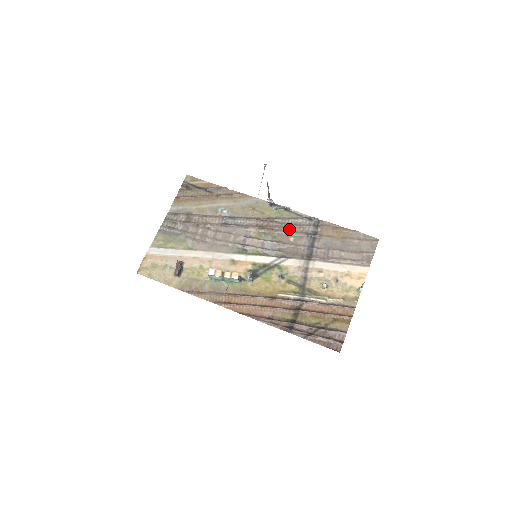
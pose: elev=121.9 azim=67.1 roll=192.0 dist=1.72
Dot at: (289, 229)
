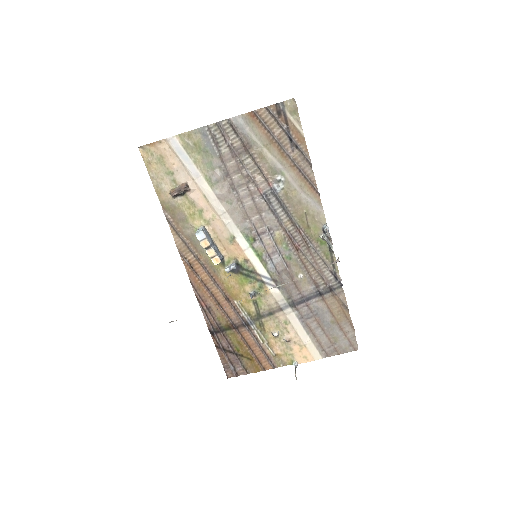
Dot at: (310, 266)
